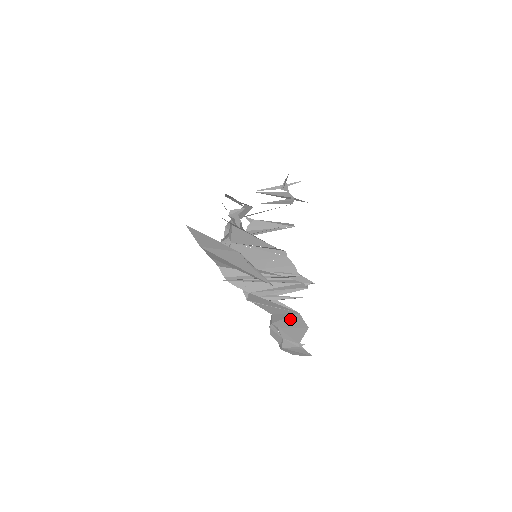
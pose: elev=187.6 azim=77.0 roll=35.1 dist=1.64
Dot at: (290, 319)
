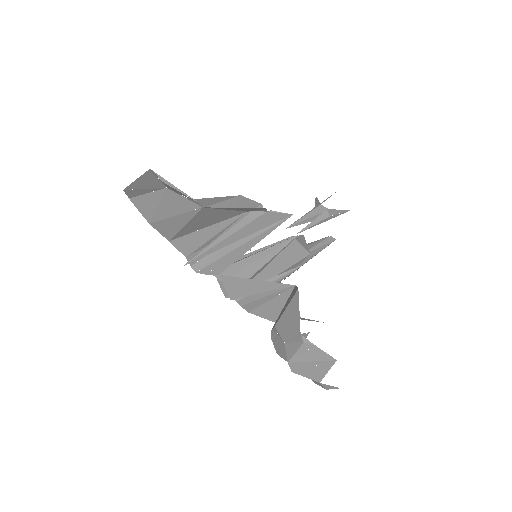
Dot at: (286, 302)
